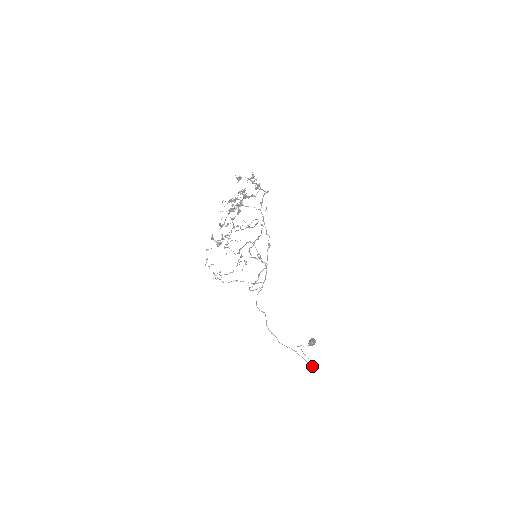
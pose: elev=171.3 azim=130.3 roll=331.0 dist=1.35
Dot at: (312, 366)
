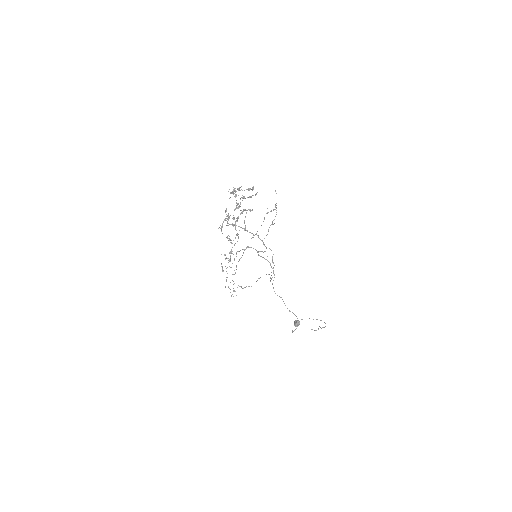
Dot at: (324, 322)
